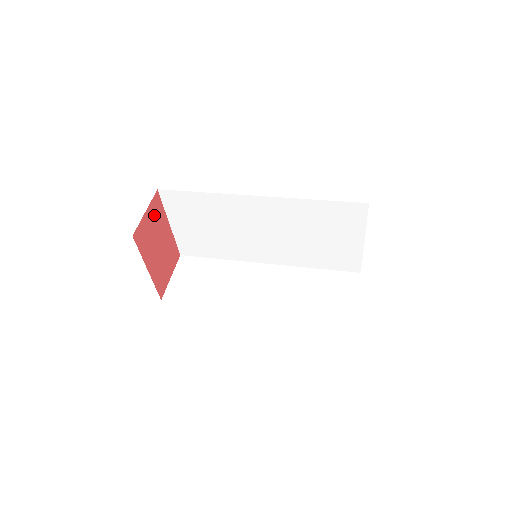
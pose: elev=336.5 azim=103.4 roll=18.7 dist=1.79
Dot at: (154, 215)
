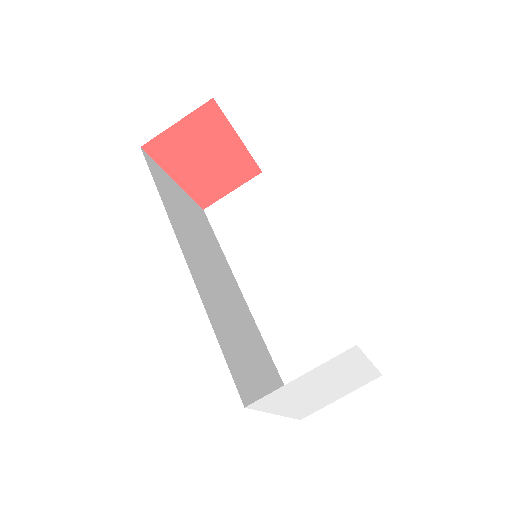
Dot at: (200, 127)
